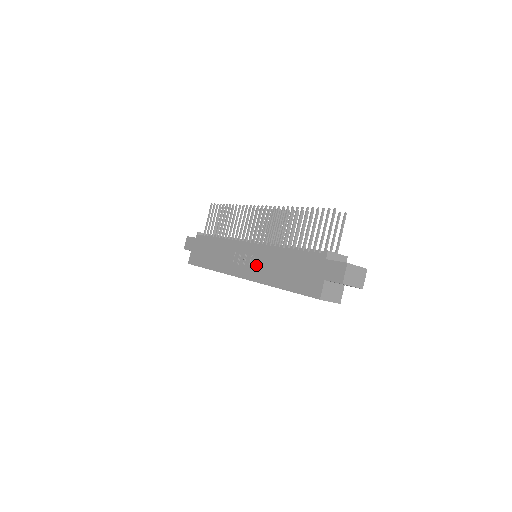
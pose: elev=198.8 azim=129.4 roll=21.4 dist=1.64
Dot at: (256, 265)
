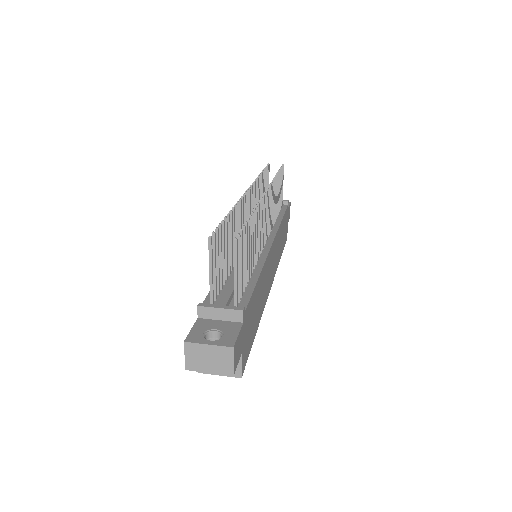
Dot at: occluded
